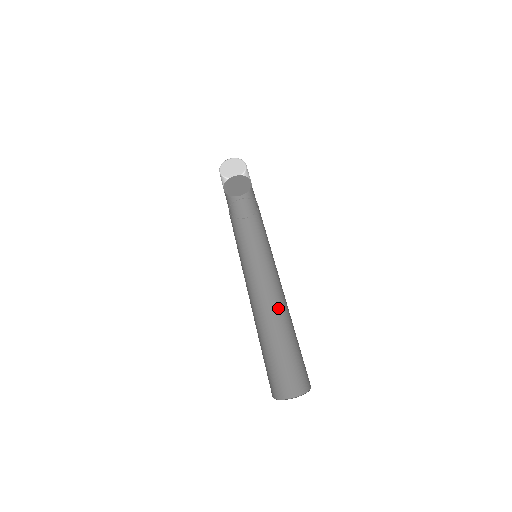
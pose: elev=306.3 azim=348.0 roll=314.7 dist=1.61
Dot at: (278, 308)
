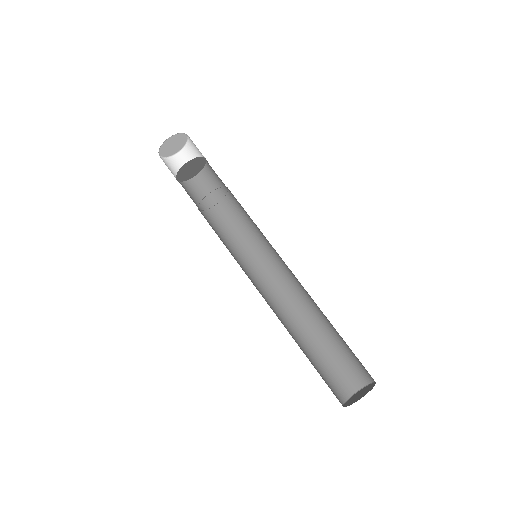
Dot at: (310, 297)
